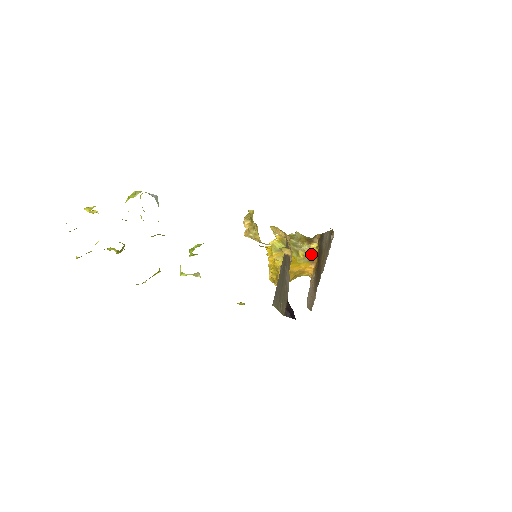
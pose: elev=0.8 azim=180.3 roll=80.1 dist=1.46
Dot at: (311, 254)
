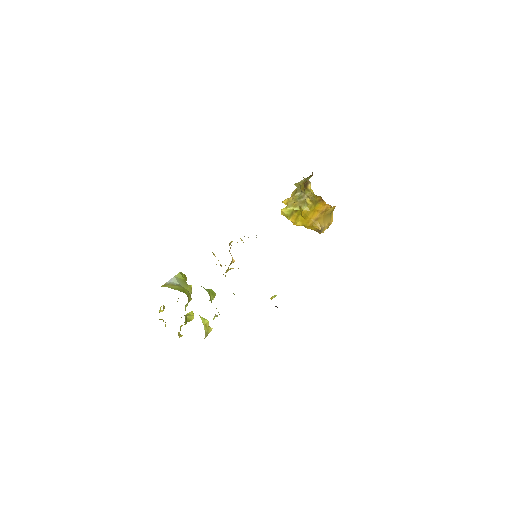
Dot at: (313, 196)
